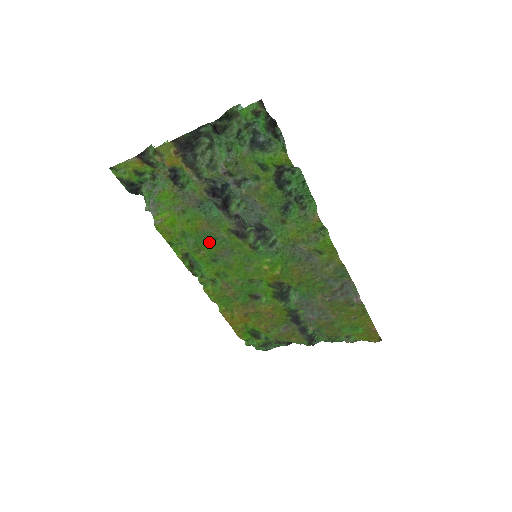
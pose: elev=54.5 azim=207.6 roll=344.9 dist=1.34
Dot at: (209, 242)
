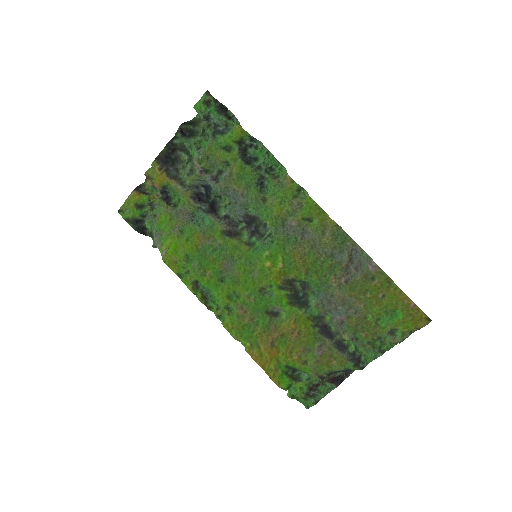
Dot at: (210, 257)
